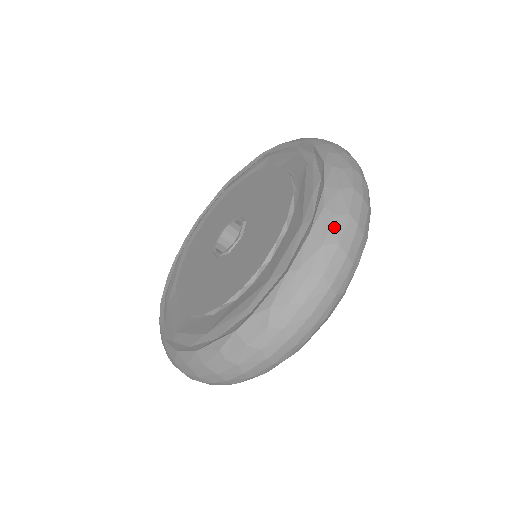
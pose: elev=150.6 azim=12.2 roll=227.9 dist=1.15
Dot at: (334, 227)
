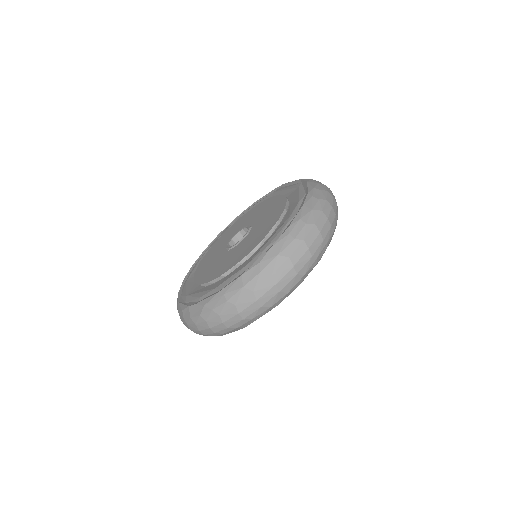
Dot at: (256, 279)
